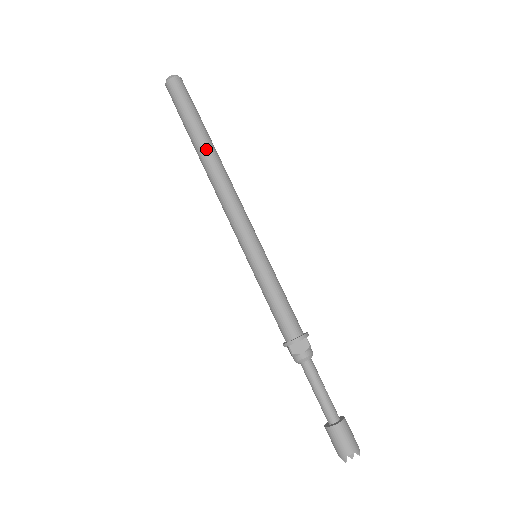
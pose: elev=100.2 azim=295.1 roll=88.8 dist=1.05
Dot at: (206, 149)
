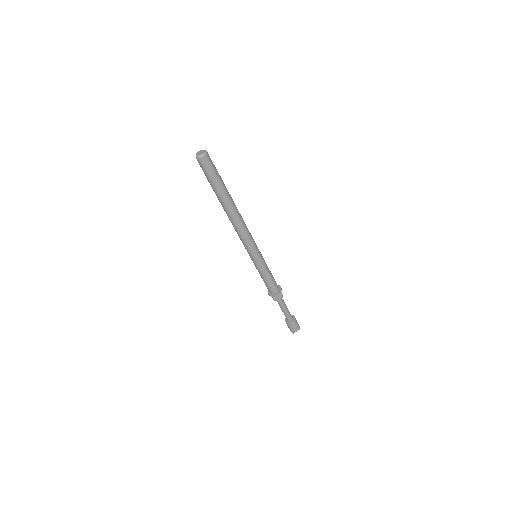
Dot at: (228, 205)
